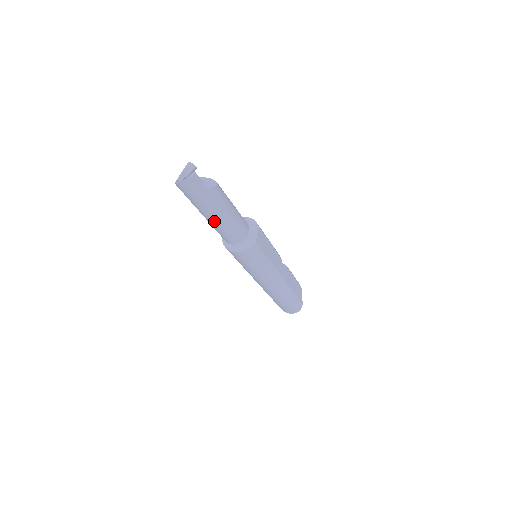
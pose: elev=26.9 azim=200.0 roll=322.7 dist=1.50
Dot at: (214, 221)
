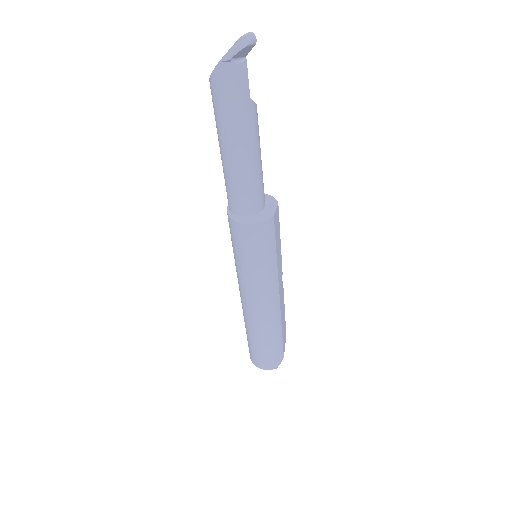
Dot at: (236, 161)
